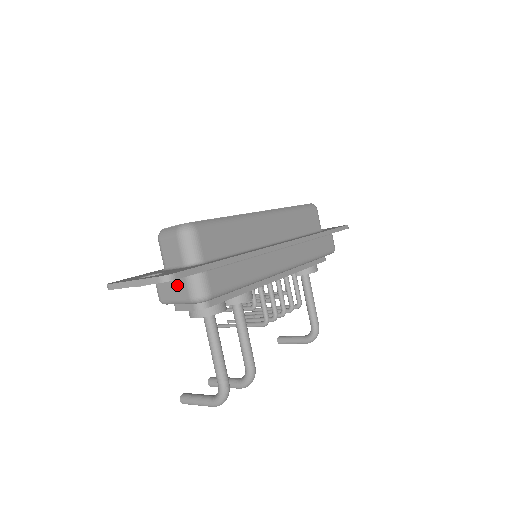
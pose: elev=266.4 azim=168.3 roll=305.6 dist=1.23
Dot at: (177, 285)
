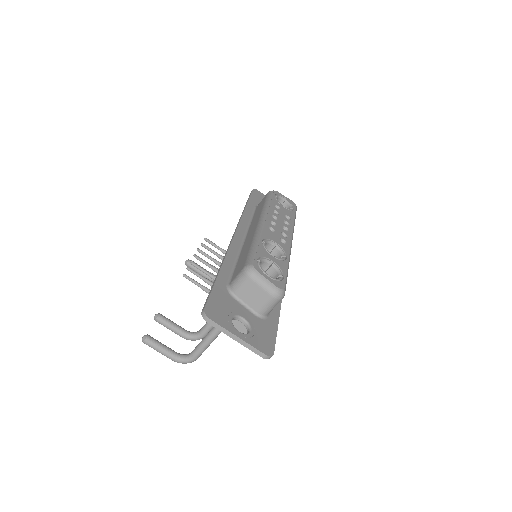
Dot at: (243, 324)
